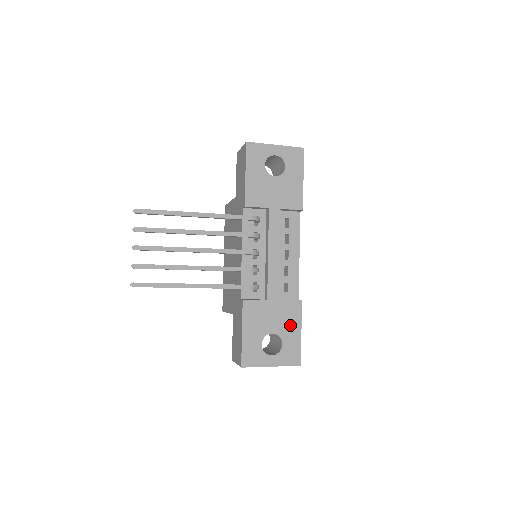
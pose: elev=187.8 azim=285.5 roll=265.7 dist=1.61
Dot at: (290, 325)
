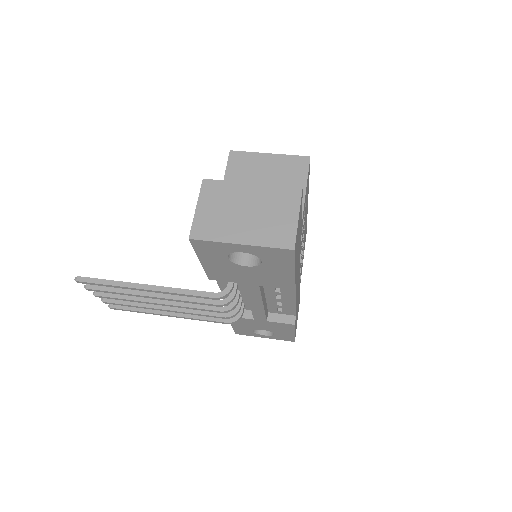
Dot at: (282, 330)
